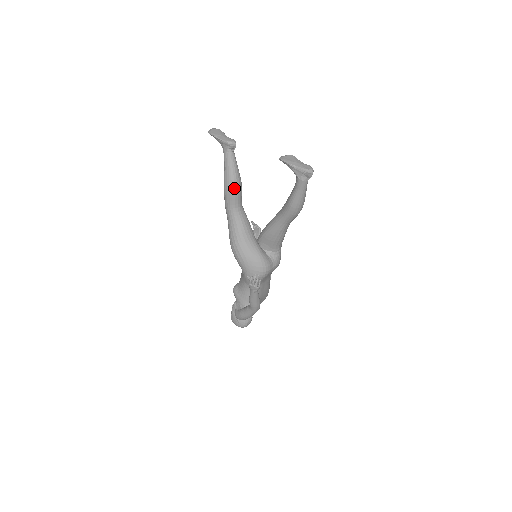
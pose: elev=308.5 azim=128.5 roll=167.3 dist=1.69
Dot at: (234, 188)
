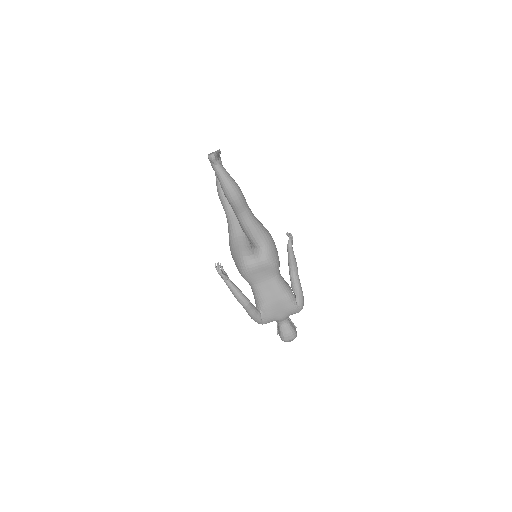
Dot at: (219, 192)
